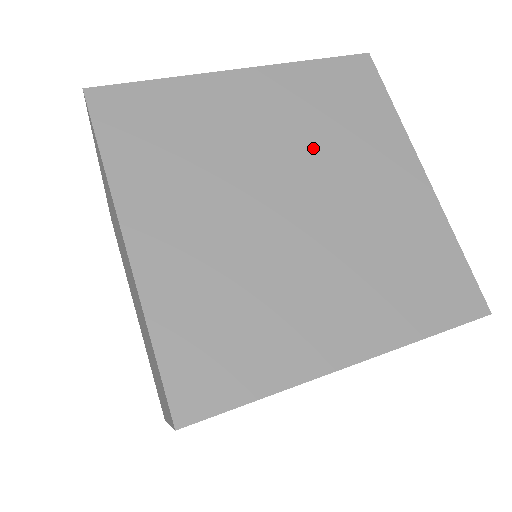
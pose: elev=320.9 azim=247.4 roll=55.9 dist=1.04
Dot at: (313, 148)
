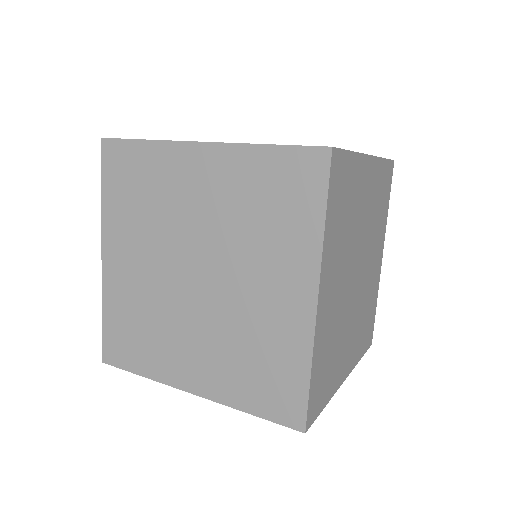
Dot at: occluded
